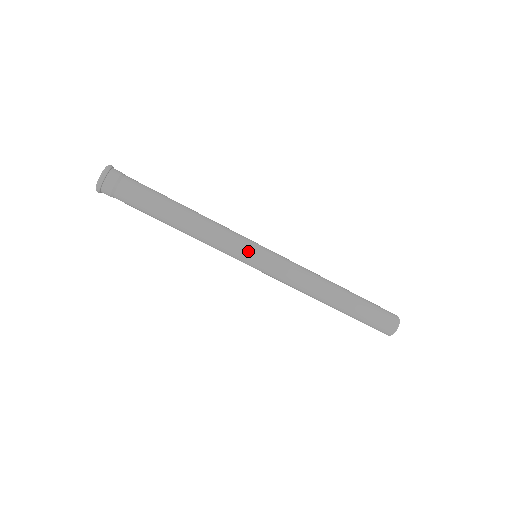
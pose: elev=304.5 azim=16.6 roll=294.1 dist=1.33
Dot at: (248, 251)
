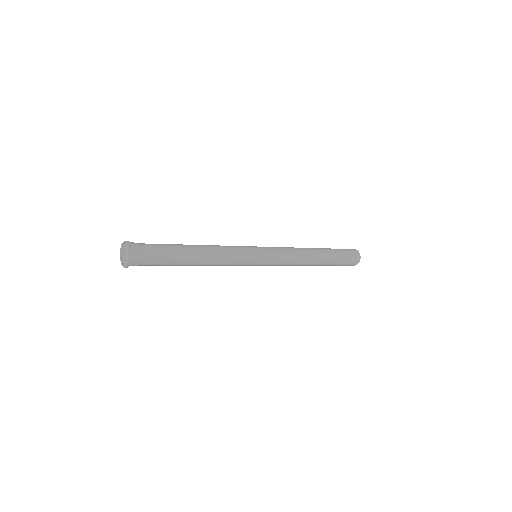
Dot at: (252, 263)
